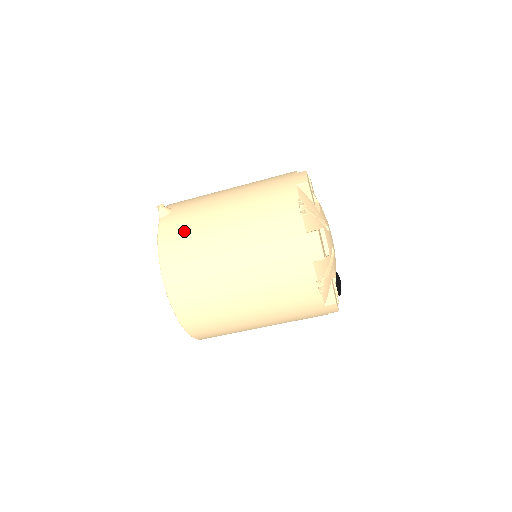
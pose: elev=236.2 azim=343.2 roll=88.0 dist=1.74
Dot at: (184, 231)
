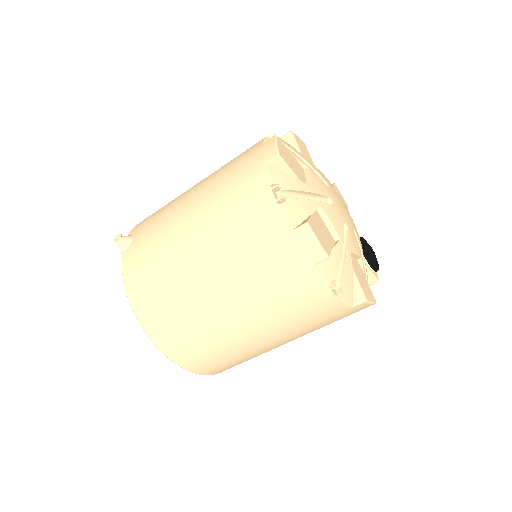
Dot at: (149, 266)
